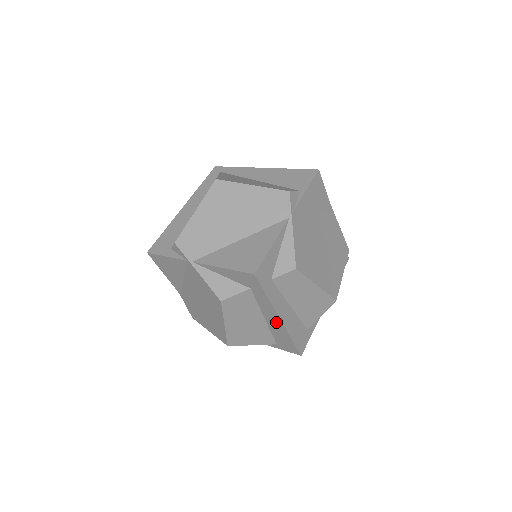
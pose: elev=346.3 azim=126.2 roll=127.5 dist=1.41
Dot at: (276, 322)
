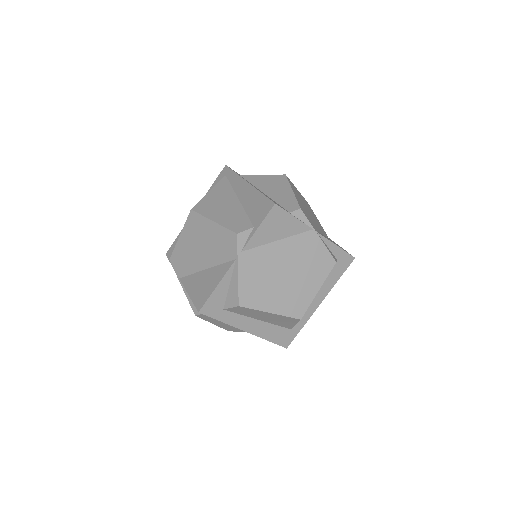
Dot at: occluded
